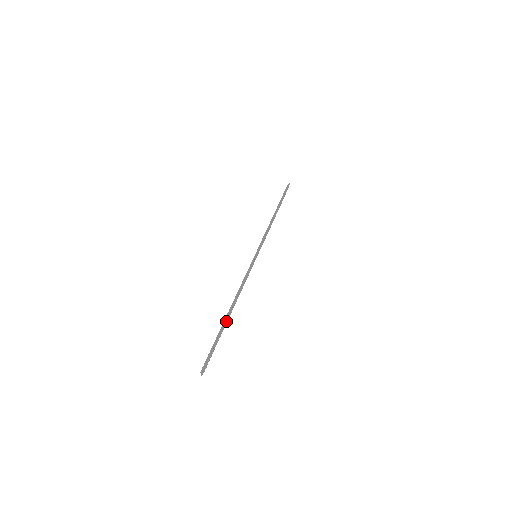
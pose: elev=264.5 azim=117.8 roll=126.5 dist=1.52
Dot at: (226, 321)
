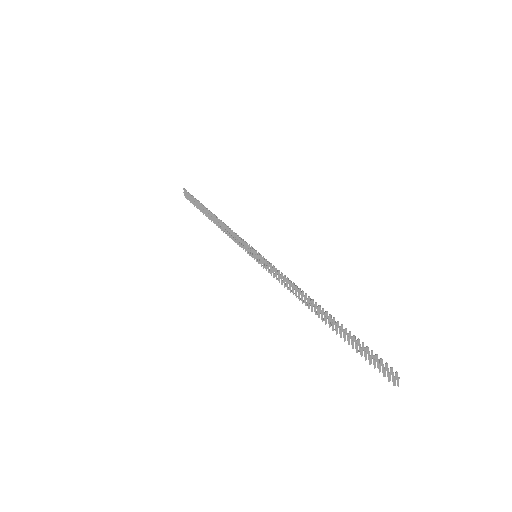
Dot at: (334, 320)
